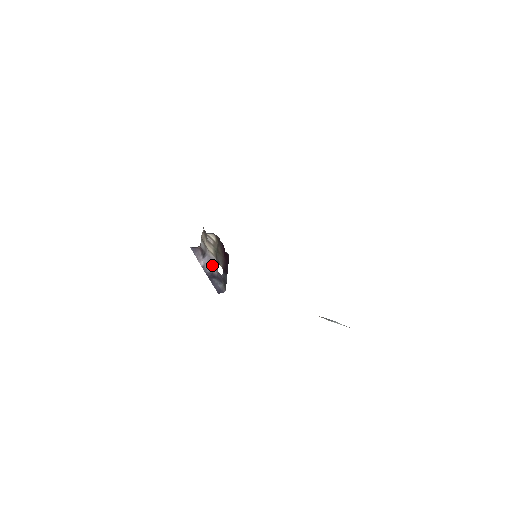
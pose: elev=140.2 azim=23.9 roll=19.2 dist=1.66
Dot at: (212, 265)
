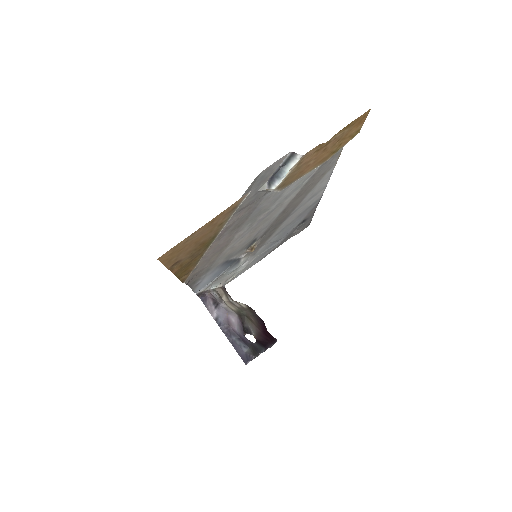
Dot at: (229, 318)
